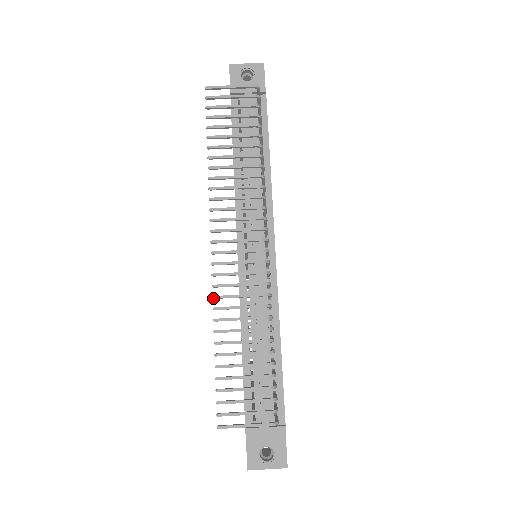
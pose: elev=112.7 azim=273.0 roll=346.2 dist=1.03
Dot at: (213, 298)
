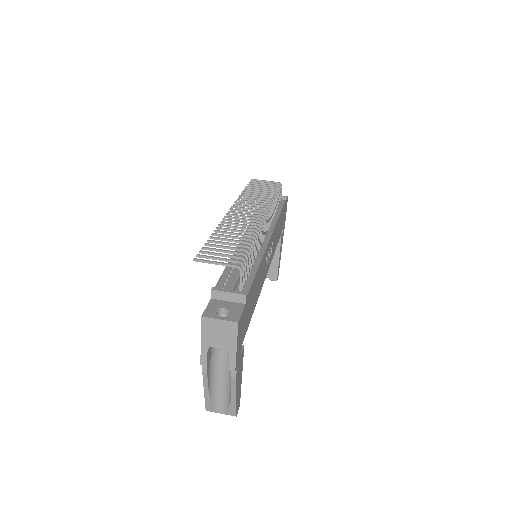
Dot at: (221, 221)
